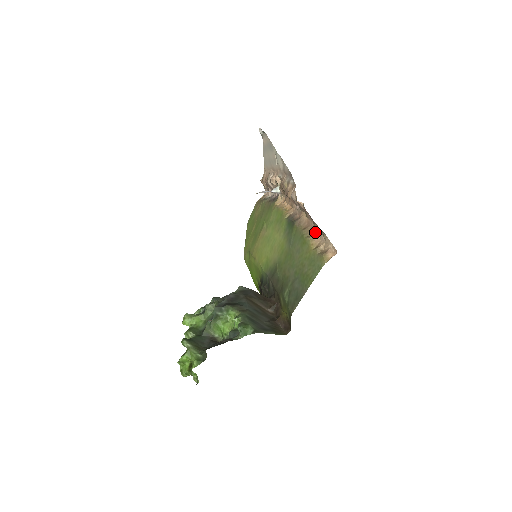
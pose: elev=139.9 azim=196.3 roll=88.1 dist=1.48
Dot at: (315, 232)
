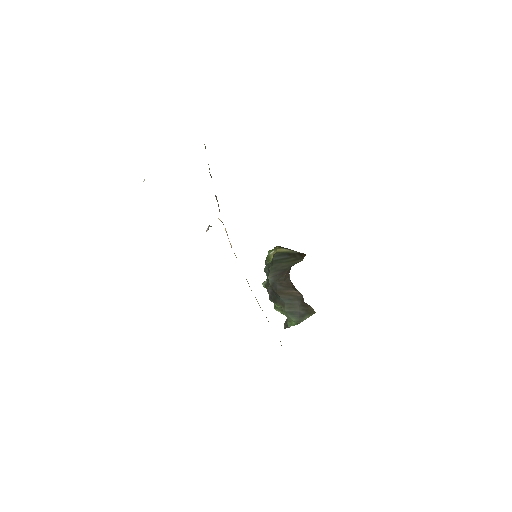
Dot at: occluded
